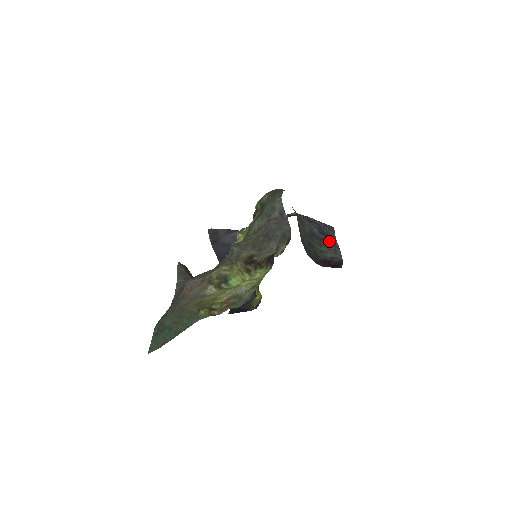
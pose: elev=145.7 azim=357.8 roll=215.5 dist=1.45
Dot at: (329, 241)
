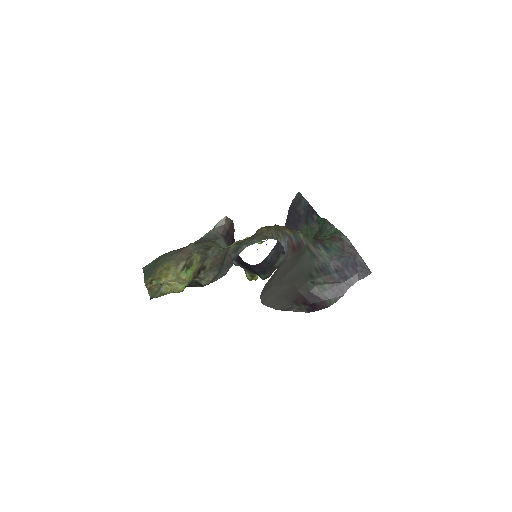
Dot at: (341, 283)
